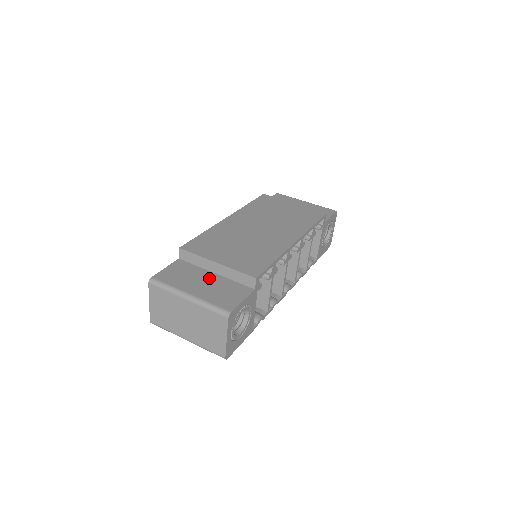
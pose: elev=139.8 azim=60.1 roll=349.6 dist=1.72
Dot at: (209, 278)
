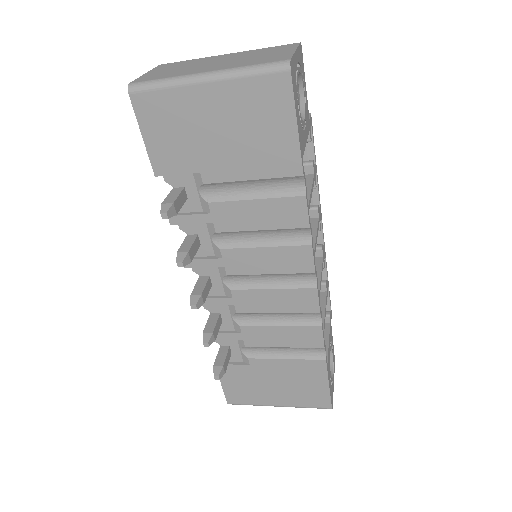
Dot at: occluded
